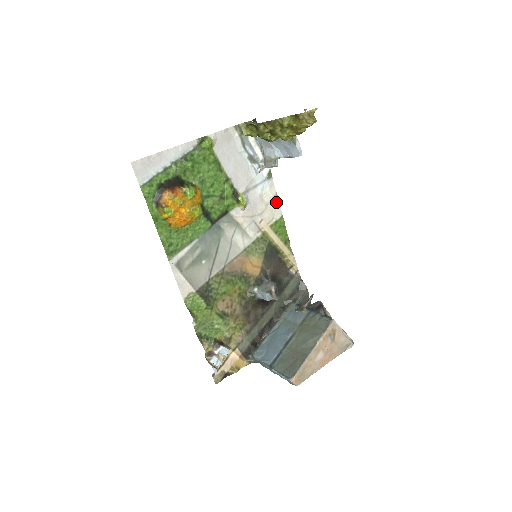
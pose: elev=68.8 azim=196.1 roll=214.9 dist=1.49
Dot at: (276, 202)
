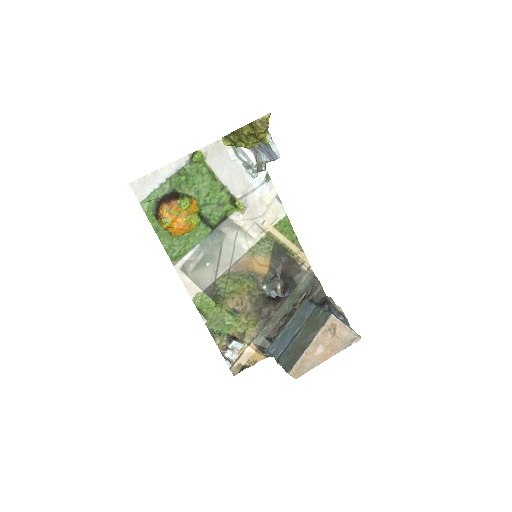
Dot at: (278, 203)
